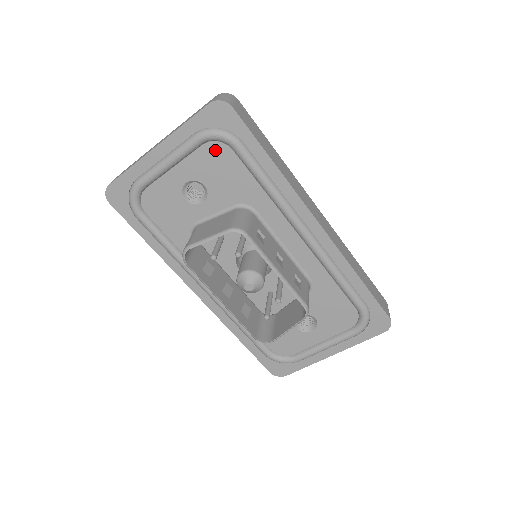
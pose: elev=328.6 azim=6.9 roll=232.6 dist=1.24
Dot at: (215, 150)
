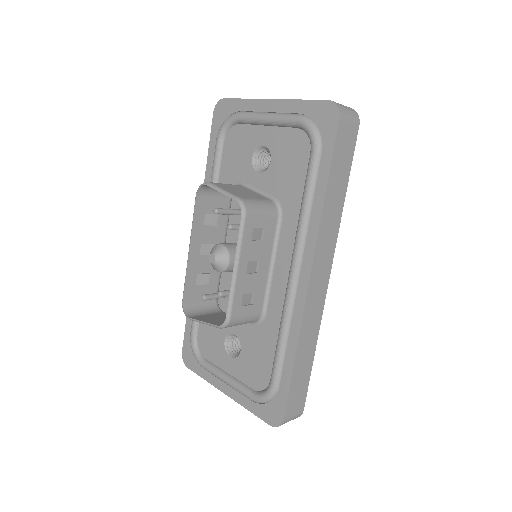
Dot at: (300, 141)
